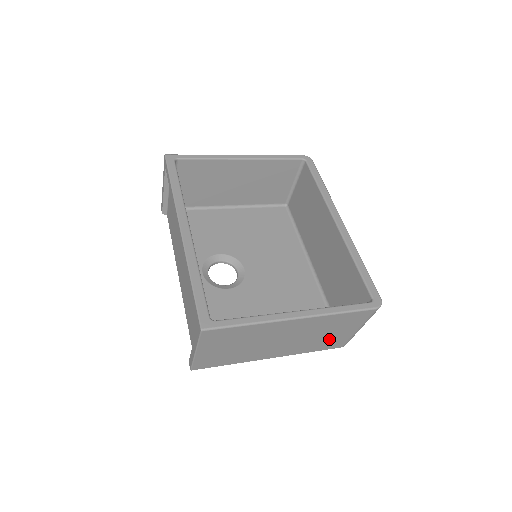
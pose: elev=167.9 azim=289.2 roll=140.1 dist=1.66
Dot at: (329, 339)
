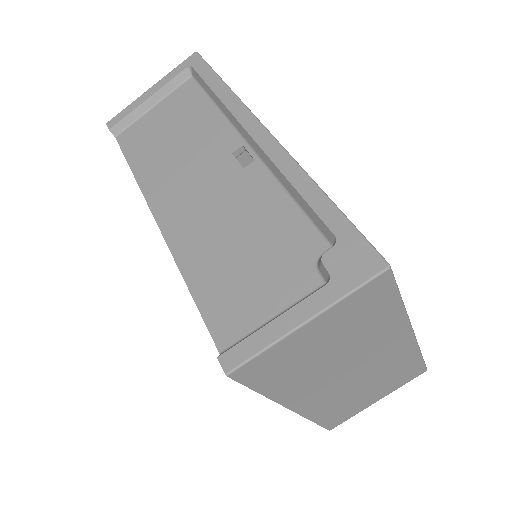
Dot at: (352, 404)
